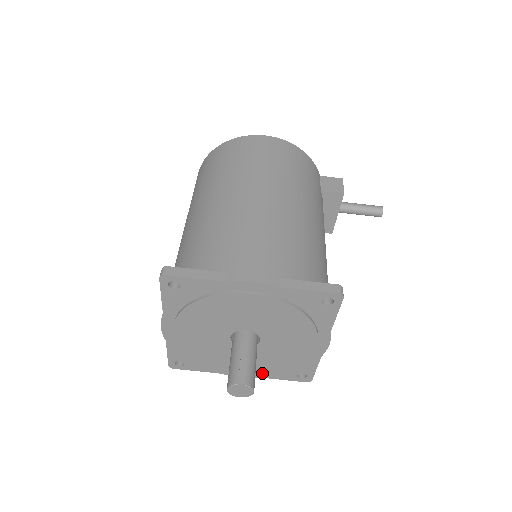
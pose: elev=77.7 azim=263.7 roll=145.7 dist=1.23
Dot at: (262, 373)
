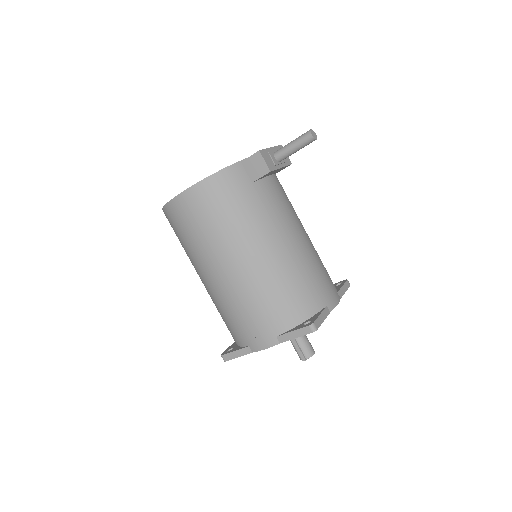
Dot at: occluded
